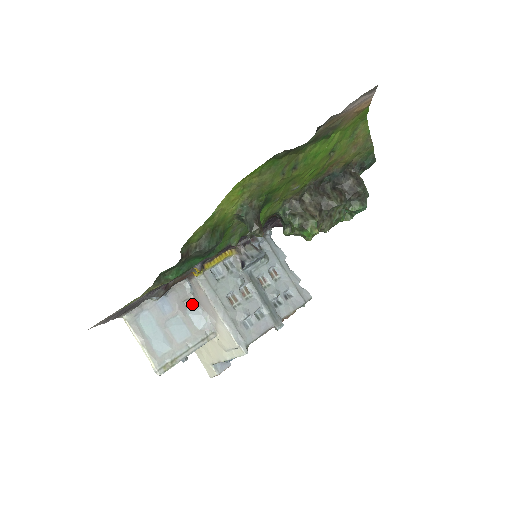
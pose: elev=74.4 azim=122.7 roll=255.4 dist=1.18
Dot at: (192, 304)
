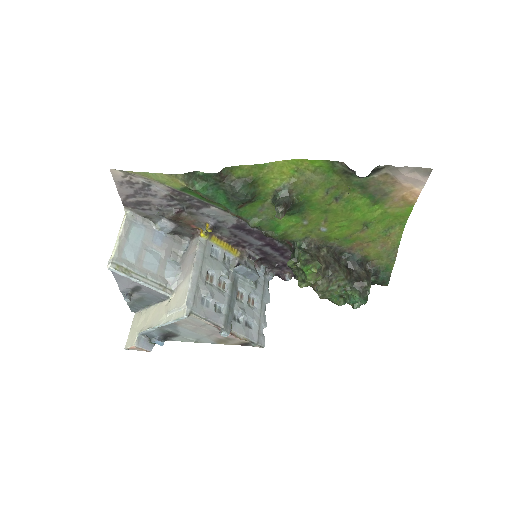
Dot at: (176, 260)
